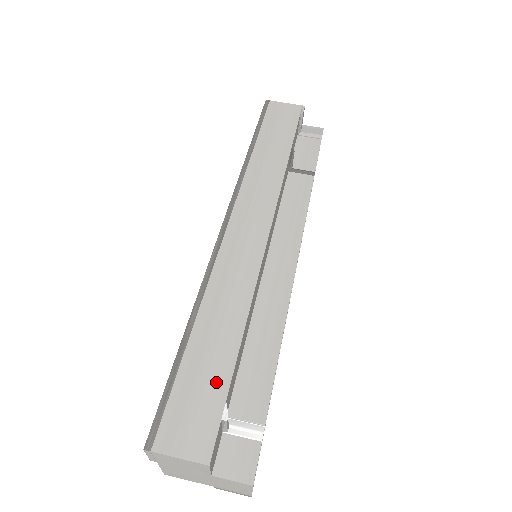
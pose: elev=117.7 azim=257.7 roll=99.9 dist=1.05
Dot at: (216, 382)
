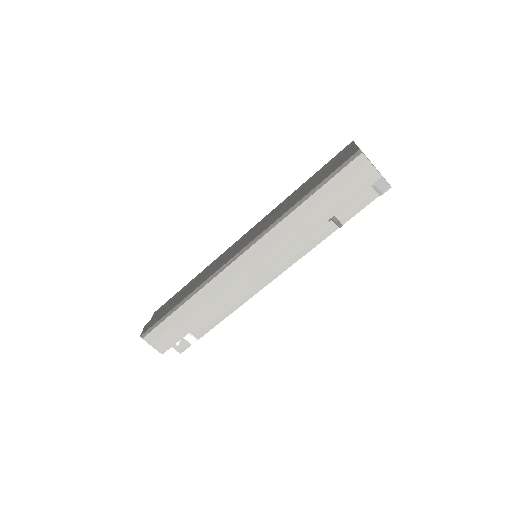
Dot at: (181, 331)
